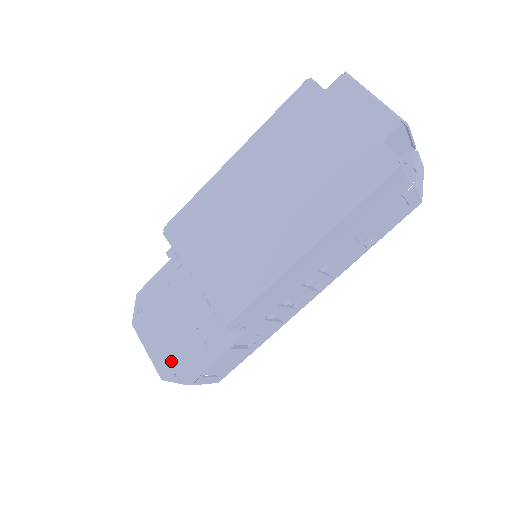
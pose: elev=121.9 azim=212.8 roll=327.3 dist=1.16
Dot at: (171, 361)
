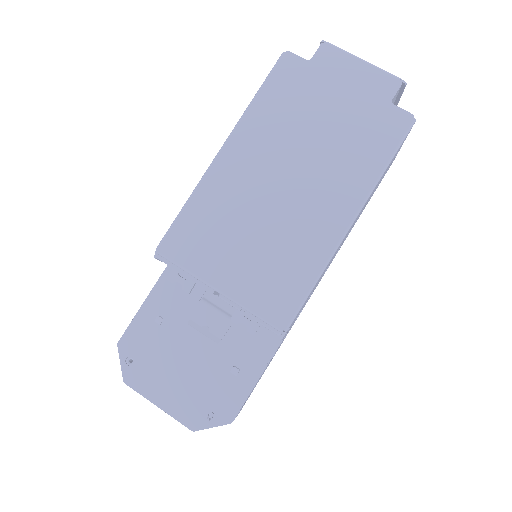
Dot at: (198, 405)
